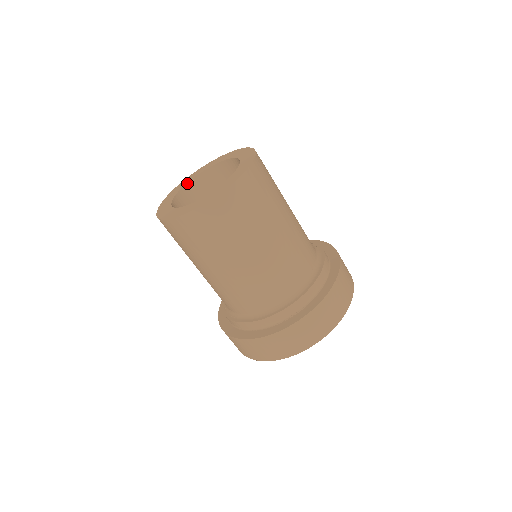
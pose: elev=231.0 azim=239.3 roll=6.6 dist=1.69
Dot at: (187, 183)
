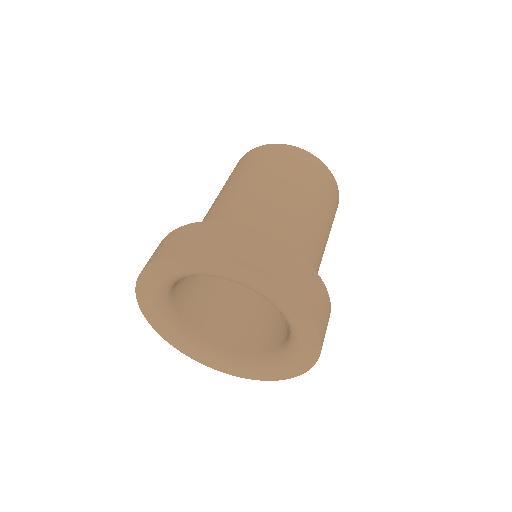
Dot at: occluded
